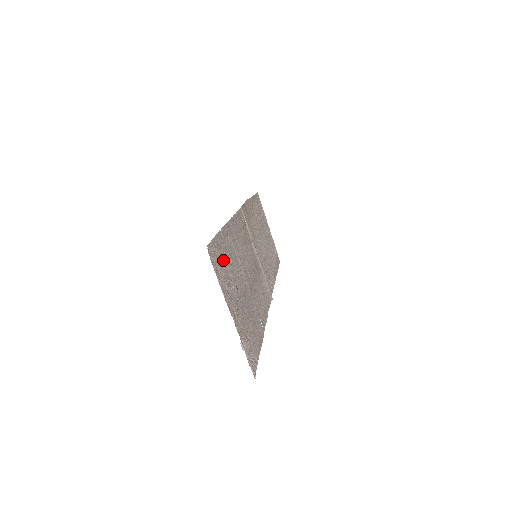
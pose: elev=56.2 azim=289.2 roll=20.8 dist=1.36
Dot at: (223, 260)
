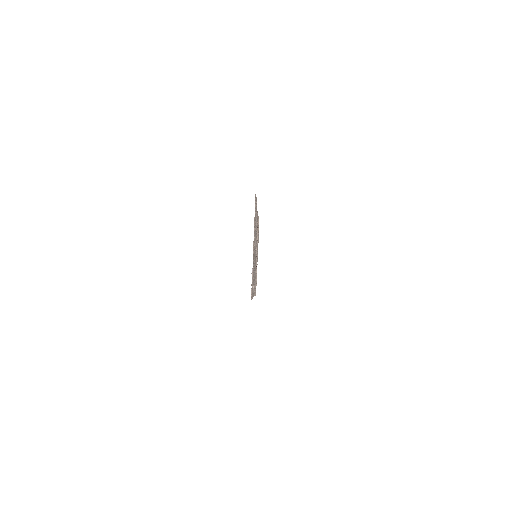
Dot at: (255, 215)
